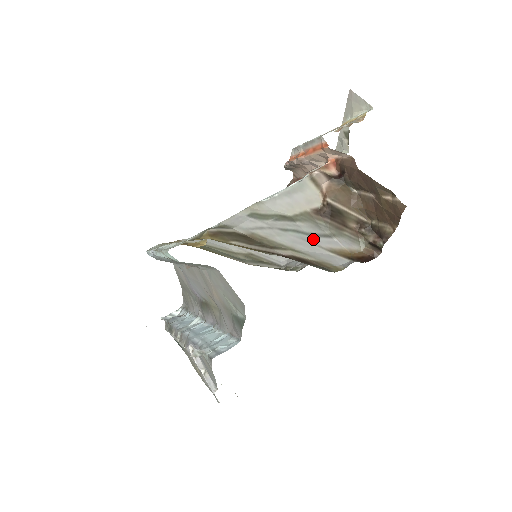
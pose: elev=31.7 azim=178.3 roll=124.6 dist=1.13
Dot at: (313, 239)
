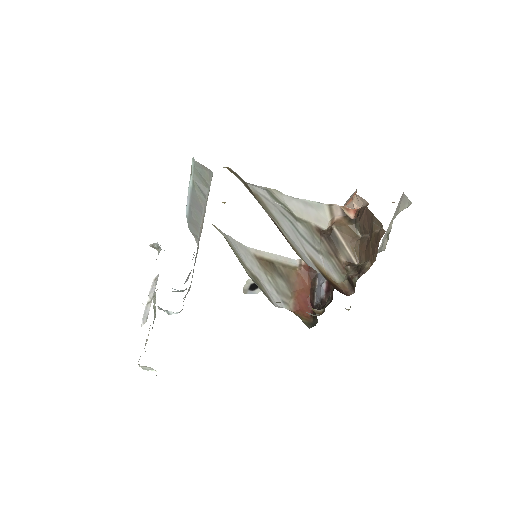
Dot at: (302, 239)
